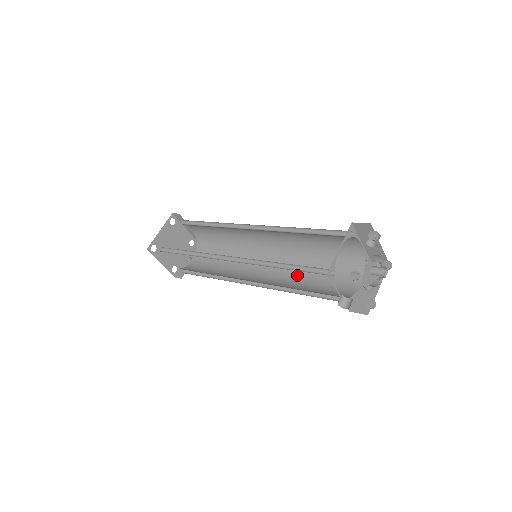
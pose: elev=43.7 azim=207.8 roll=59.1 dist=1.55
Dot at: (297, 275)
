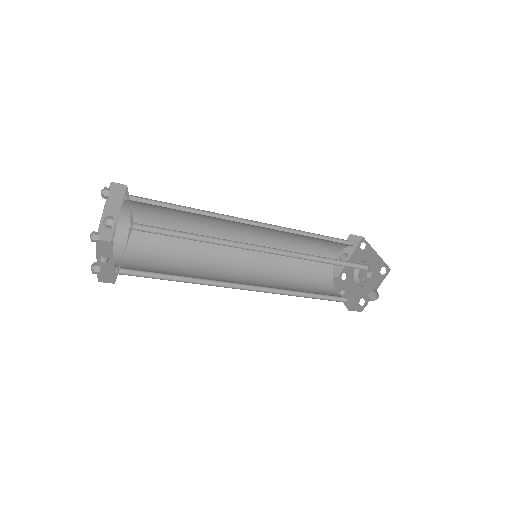
Dot at: (280, 283)
